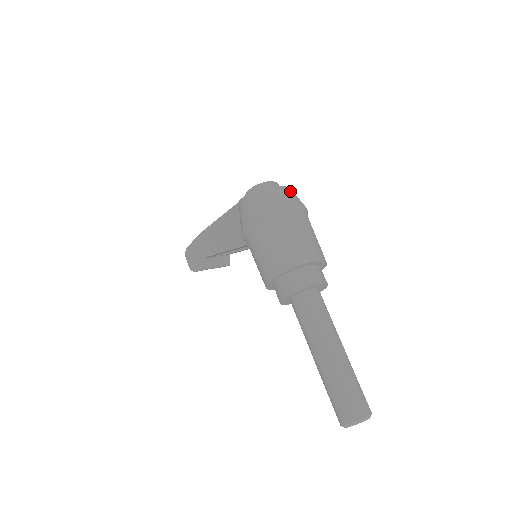
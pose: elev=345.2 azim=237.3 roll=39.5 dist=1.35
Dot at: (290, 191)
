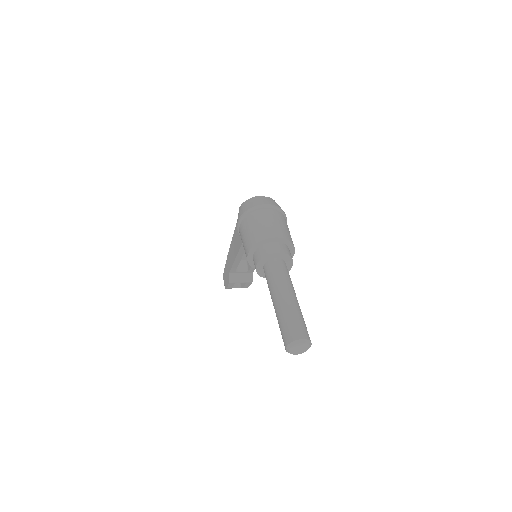
Dot at: (271, 200)
